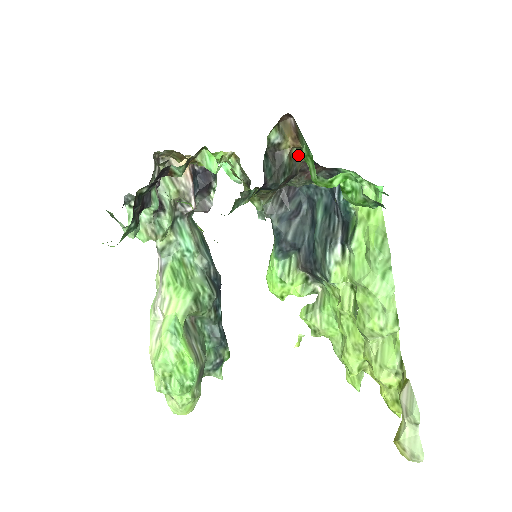
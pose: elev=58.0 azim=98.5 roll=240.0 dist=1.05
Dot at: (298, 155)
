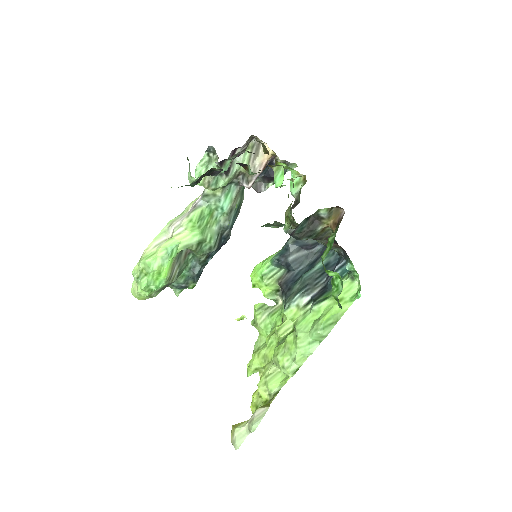
Dot at: (331, 231)
